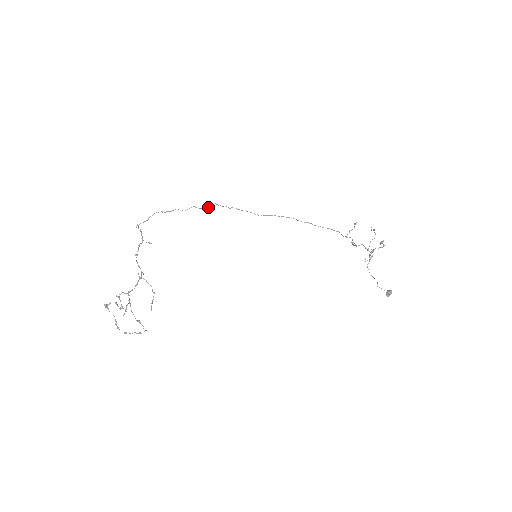
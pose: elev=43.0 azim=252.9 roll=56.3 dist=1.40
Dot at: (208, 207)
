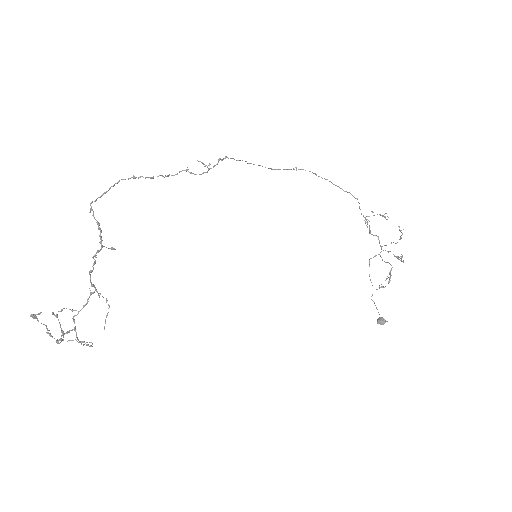
Dot at: (208, 169)
